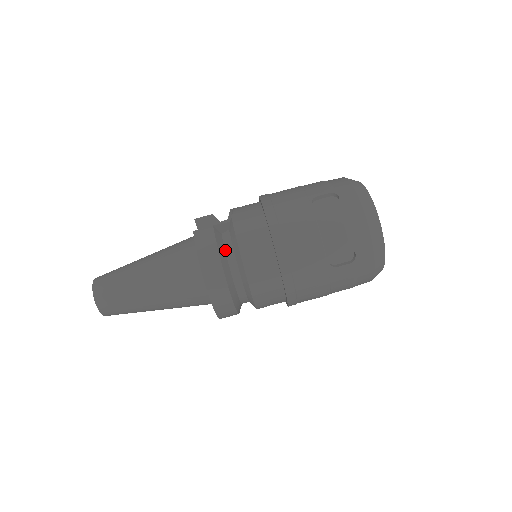
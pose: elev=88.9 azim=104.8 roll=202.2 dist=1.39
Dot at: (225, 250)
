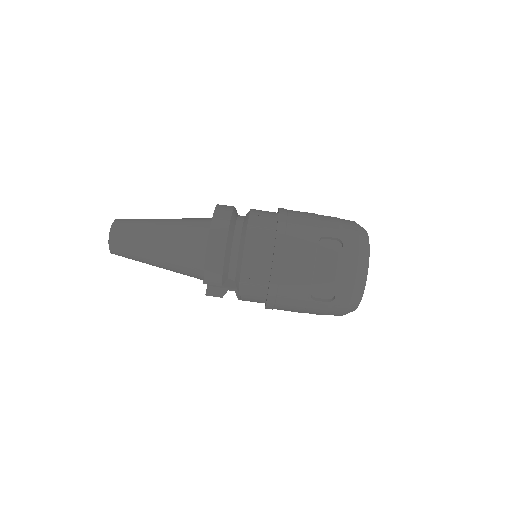
Dot at: (237, 217)
